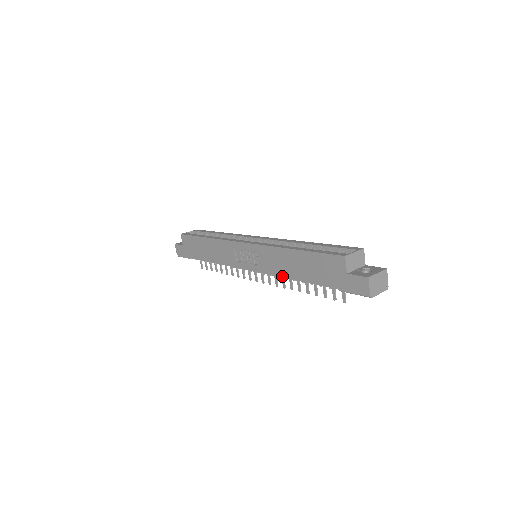
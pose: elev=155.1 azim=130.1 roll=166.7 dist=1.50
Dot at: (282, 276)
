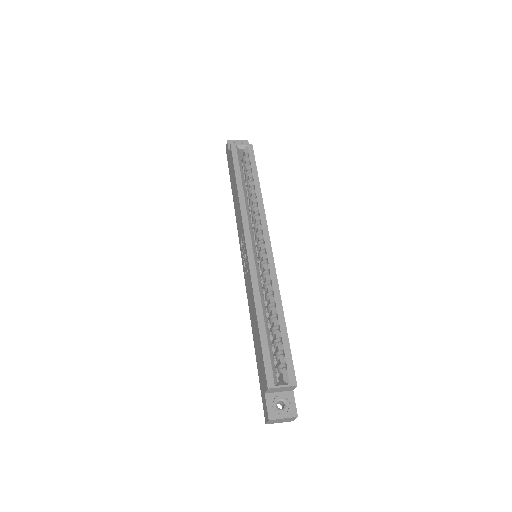
Dot at: (249, 310)
